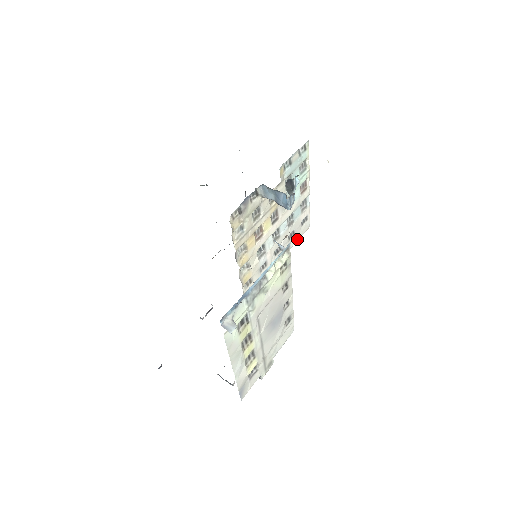
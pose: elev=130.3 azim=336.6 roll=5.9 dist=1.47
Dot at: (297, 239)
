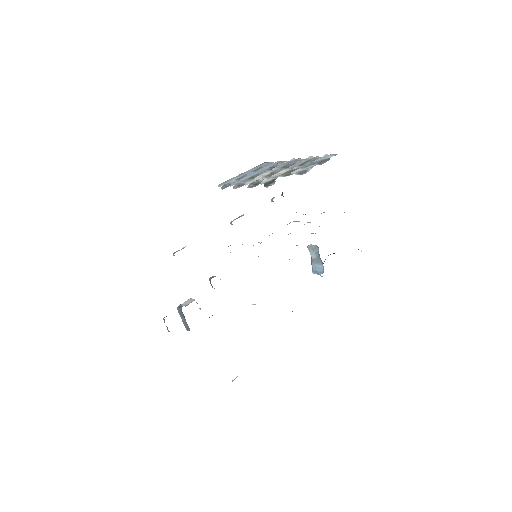
Dot at: occluded
